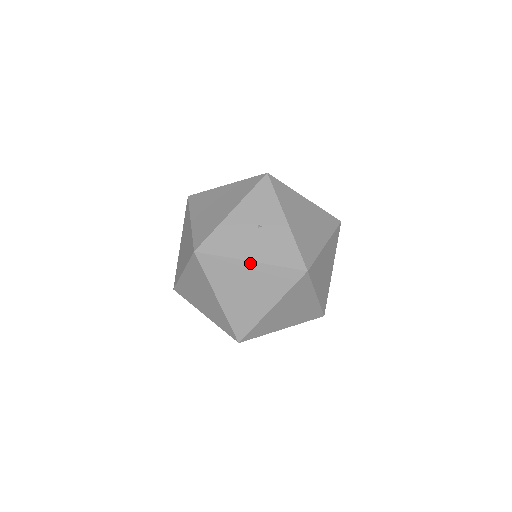
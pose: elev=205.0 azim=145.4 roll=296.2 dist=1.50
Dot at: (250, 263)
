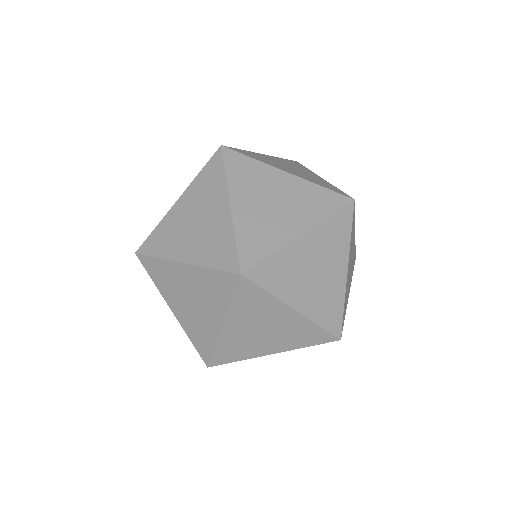
Dot at: (178, 202)
